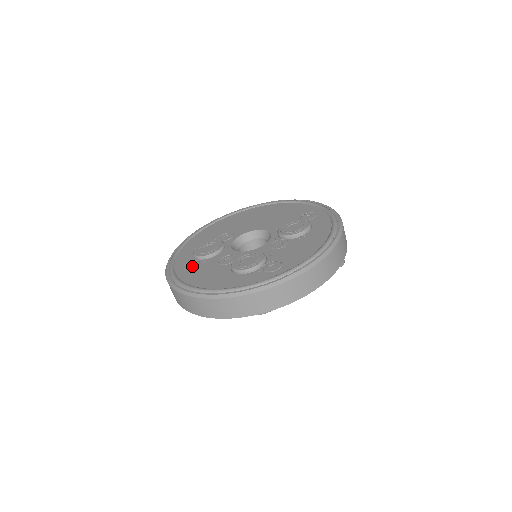
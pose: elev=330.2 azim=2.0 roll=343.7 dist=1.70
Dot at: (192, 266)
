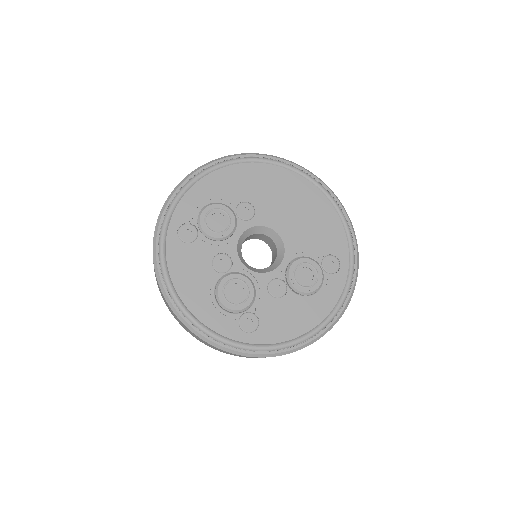
Dot at: (187, 237)
